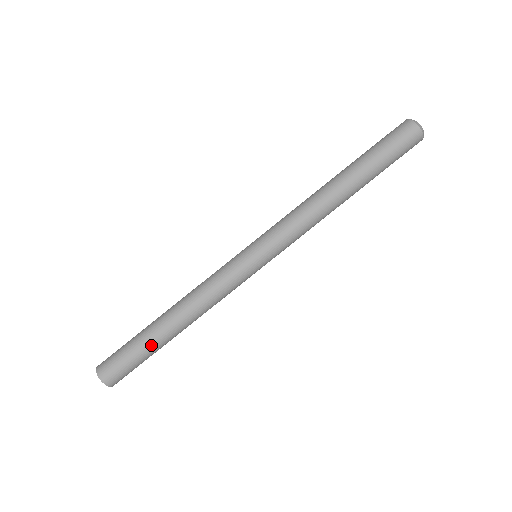
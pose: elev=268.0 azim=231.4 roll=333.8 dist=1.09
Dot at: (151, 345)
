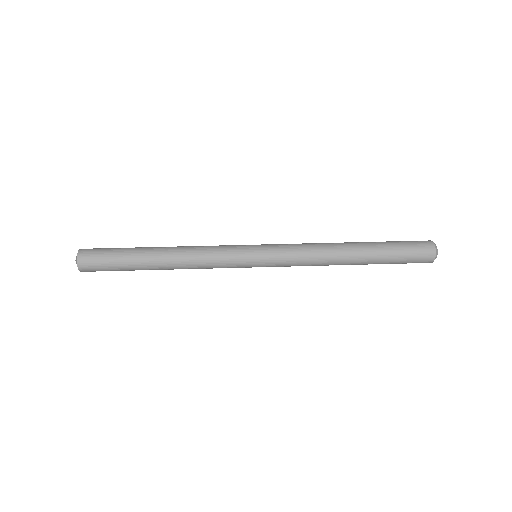
Dot at: (133, 259)
